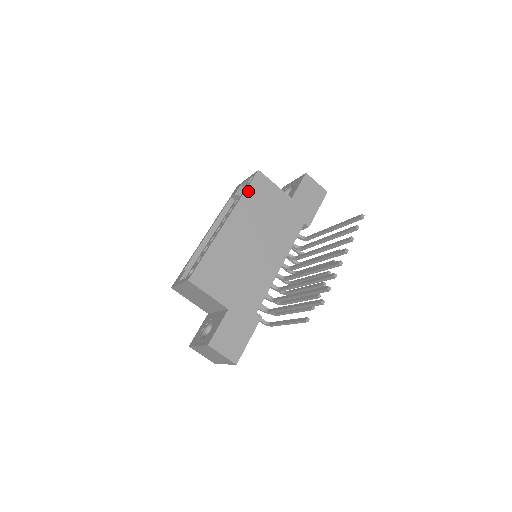
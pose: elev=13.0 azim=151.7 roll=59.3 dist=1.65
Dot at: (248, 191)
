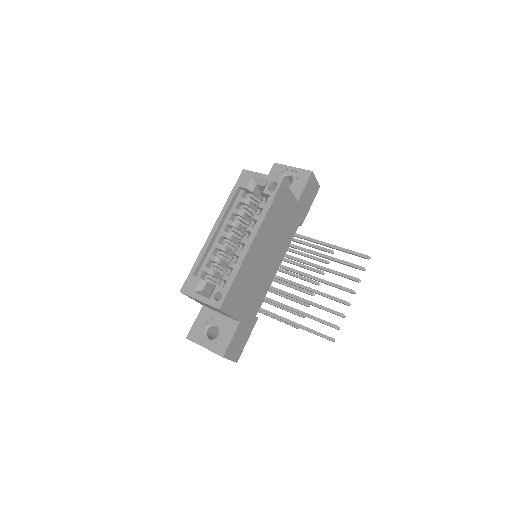
Dot at: (272, 205)
